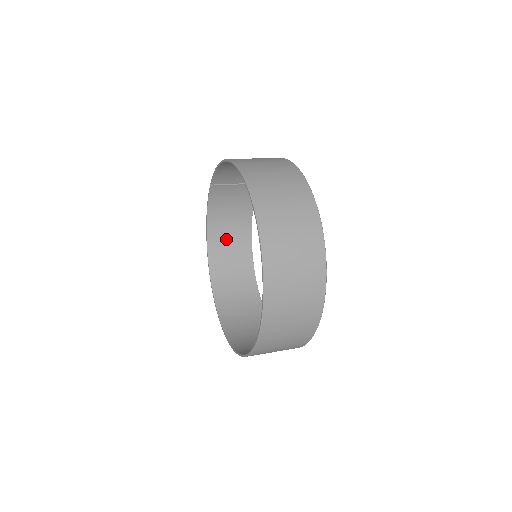
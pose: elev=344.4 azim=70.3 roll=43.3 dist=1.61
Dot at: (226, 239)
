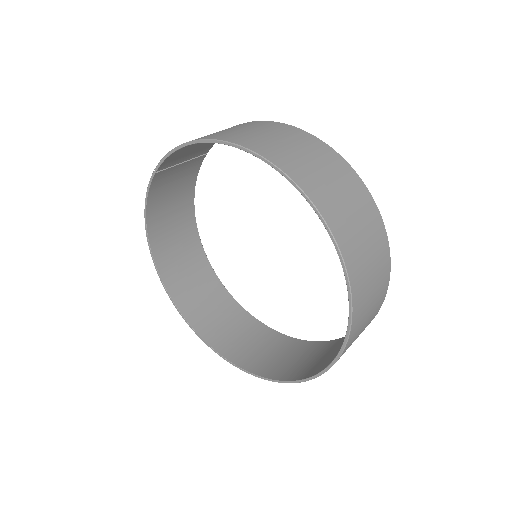
Dot at: (170, 235)
